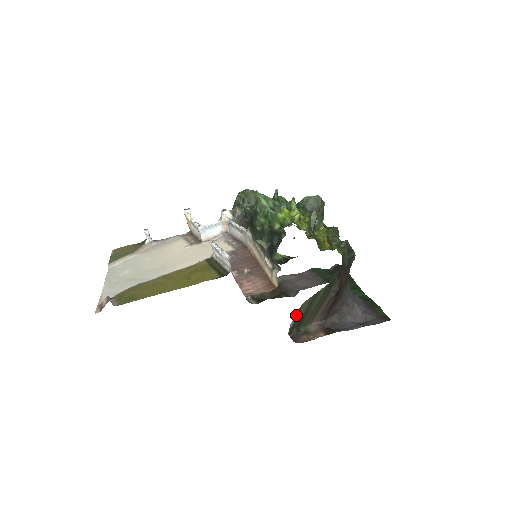
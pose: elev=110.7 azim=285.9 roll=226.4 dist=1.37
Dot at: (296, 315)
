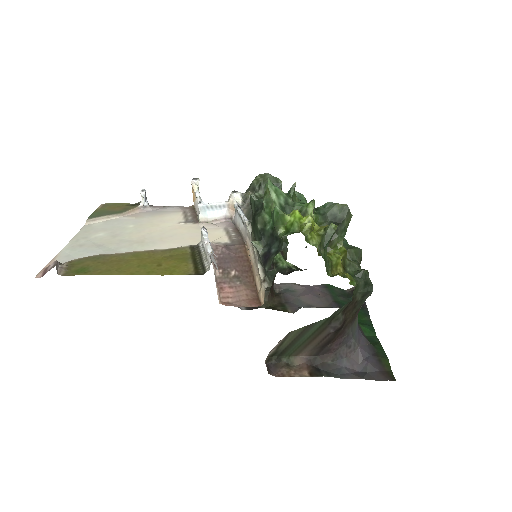
Dot at: (279, 343)
